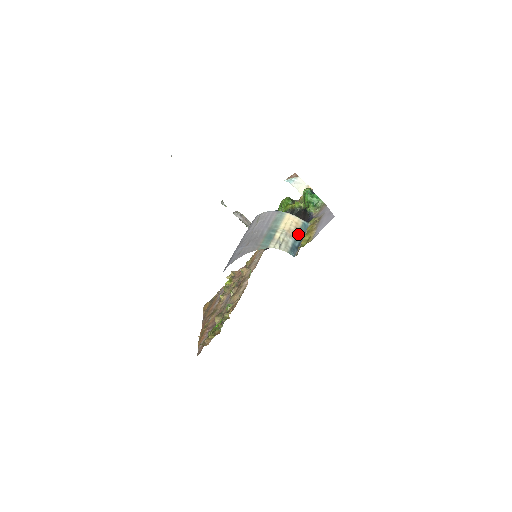
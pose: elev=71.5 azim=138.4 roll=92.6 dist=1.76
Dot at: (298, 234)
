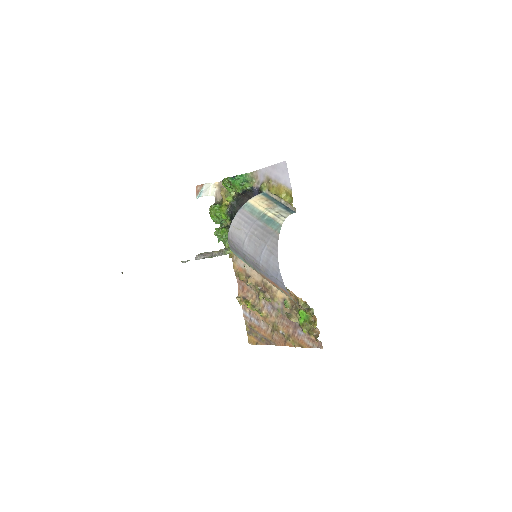
Dot at: (273, 202)
